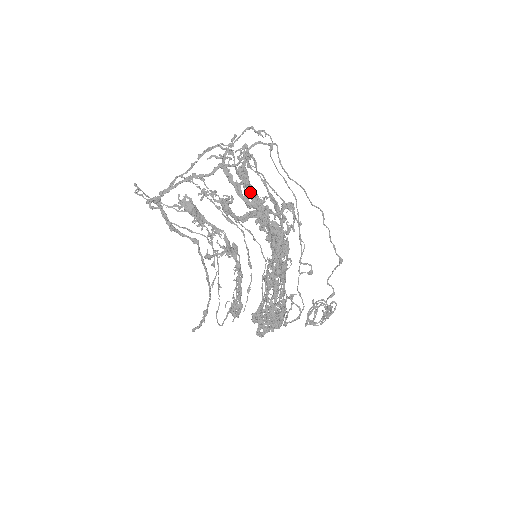
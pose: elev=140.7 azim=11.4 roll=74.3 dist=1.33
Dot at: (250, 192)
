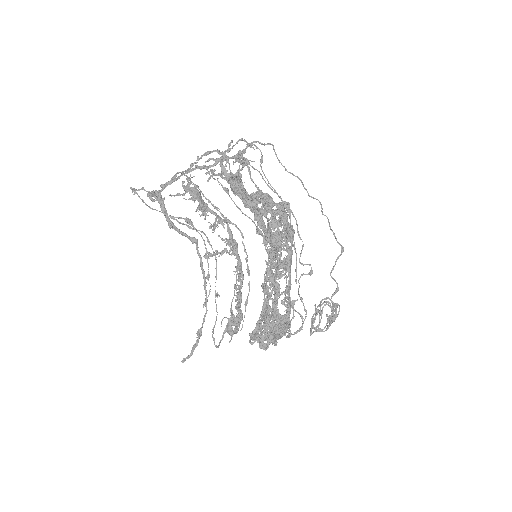
Dot at: occluded
